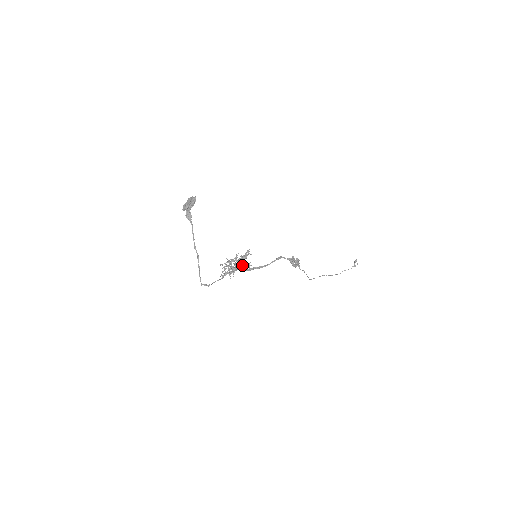
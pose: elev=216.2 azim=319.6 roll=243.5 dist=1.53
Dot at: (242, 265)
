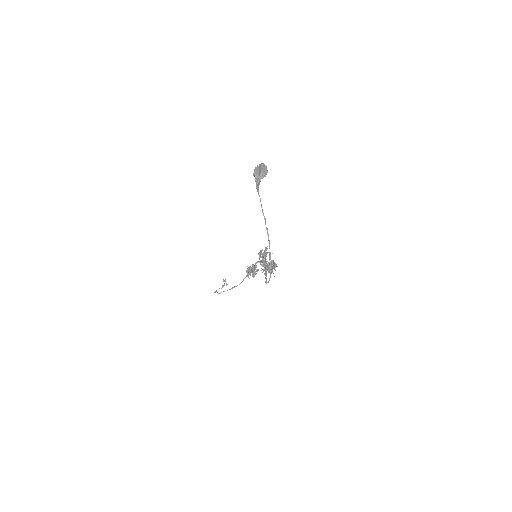
Dot at: occluded
